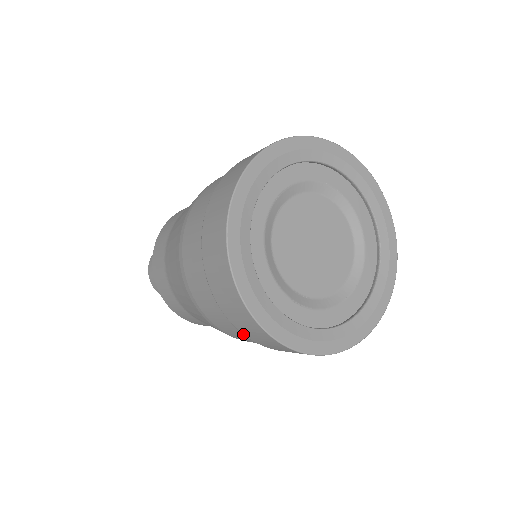
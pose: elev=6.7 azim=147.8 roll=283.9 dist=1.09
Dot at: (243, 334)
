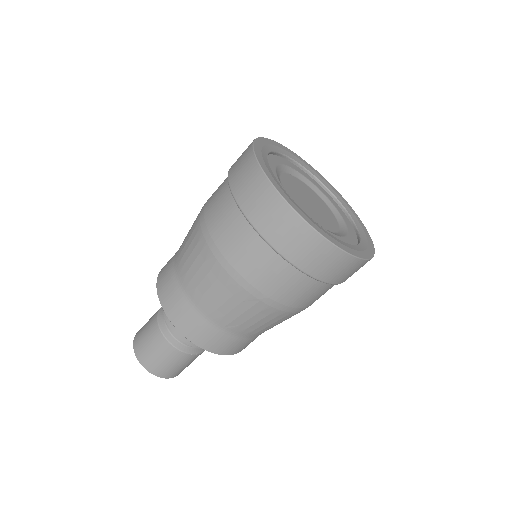
Dot at: (244, 214)
